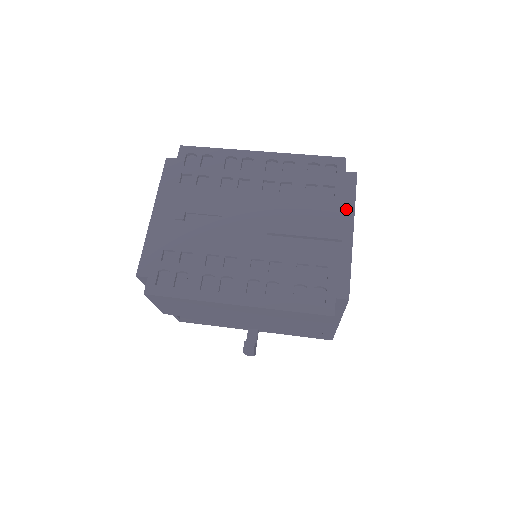
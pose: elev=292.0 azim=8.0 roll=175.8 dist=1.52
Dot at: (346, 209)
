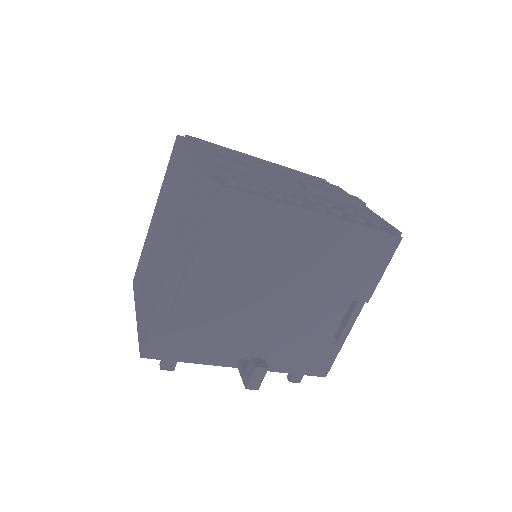
Dot at: occluded
